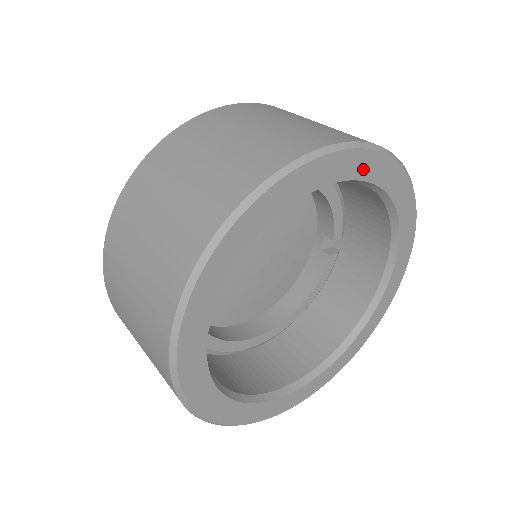
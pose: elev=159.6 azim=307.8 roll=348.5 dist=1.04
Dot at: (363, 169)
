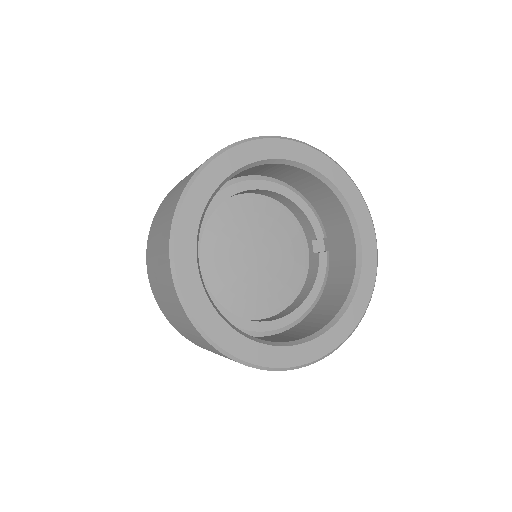
Dot at: (286, 152)
